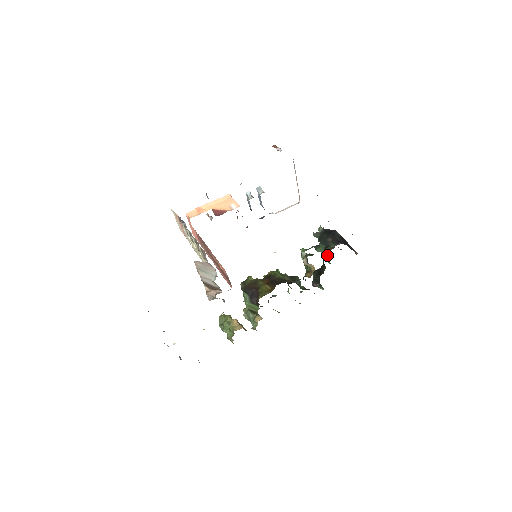
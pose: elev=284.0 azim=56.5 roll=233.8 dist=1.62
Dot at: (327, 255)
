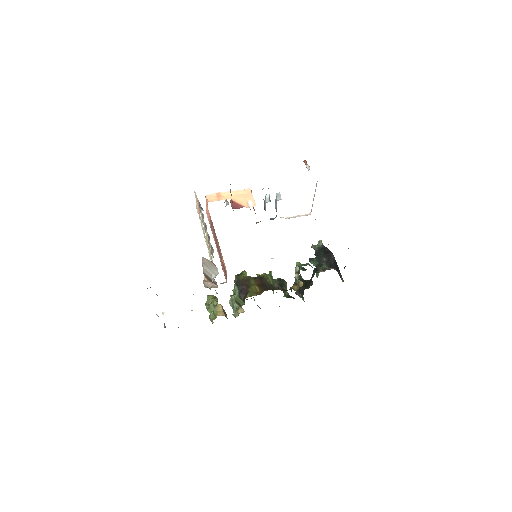
Dot at: occluded
